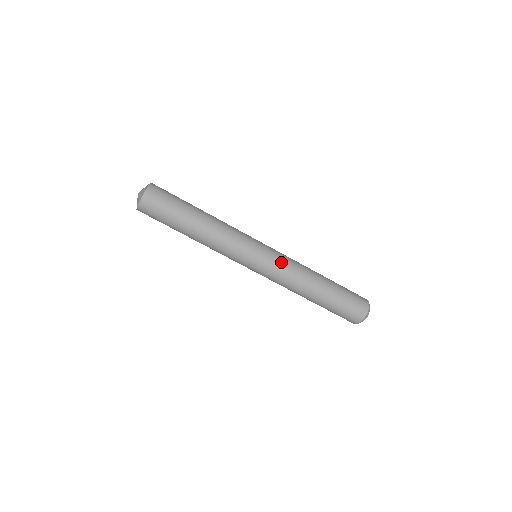
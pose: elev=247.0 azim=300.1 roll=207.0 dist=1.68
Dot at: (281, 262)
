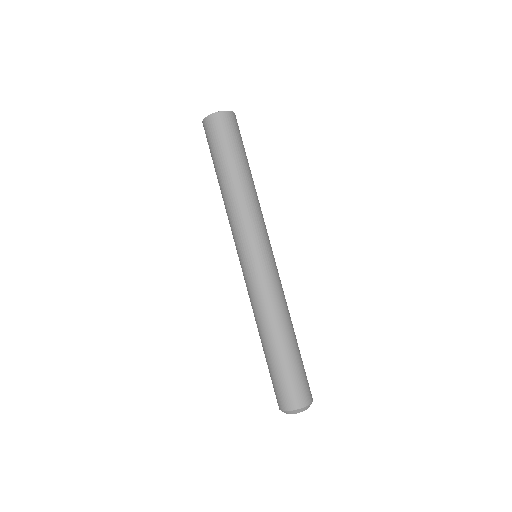
Dot at: (277, 278)
